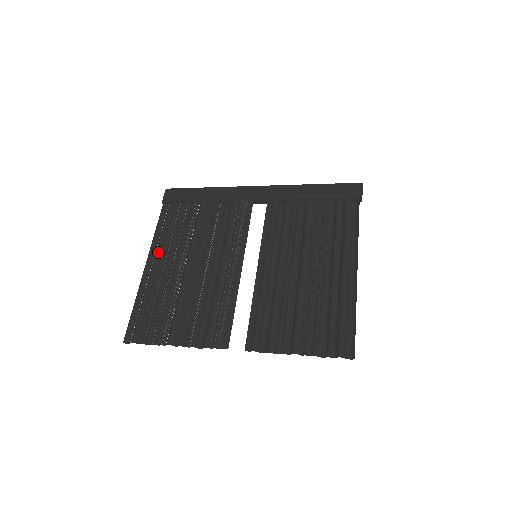
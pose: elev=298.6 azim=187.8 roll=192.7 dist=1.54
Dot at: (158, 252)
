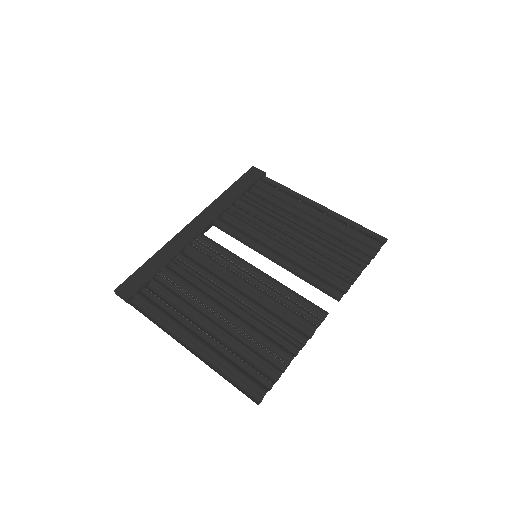
Dot at: (182, 328)
